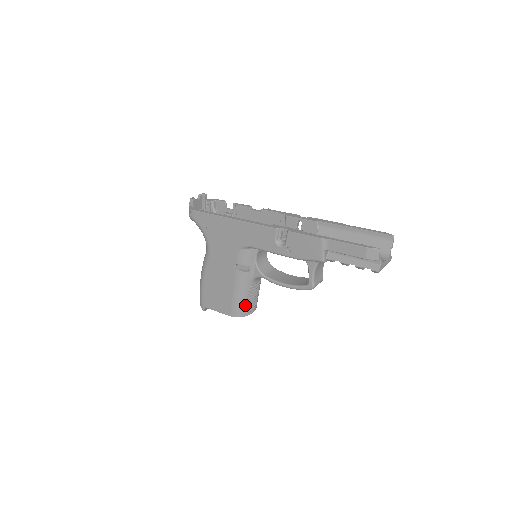
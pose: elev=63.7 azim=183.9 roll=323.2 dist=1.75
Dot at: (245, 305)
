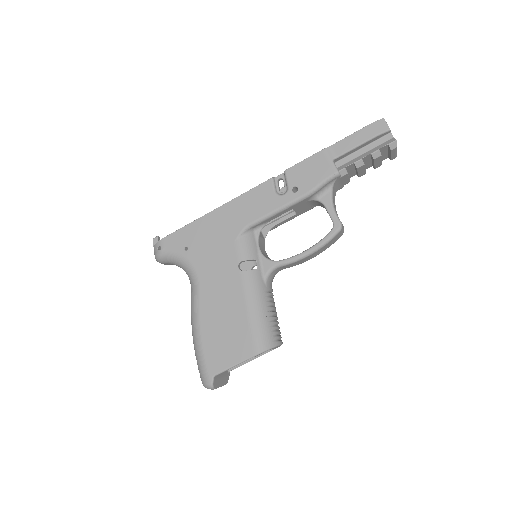
Dot at: (269, 325)
